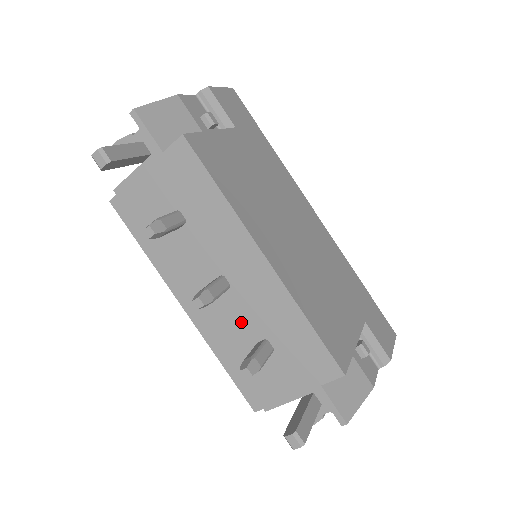
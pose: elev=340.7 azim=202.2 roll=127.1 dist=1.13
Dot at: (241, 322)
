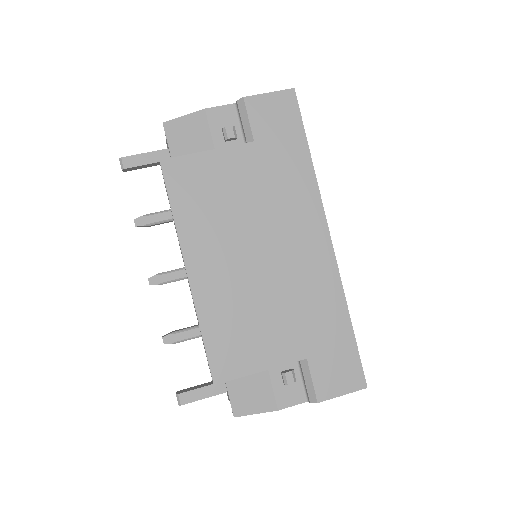
Dot at: occluded
